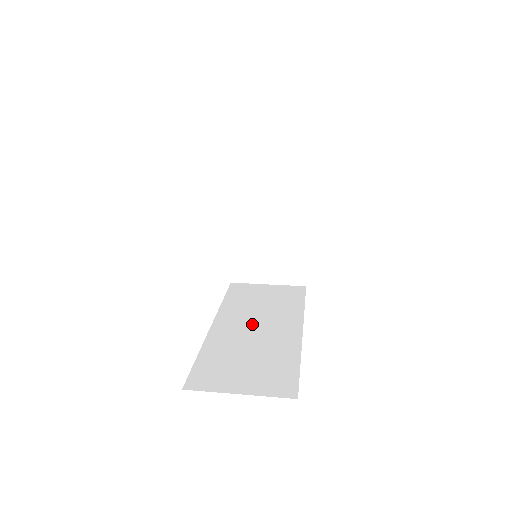
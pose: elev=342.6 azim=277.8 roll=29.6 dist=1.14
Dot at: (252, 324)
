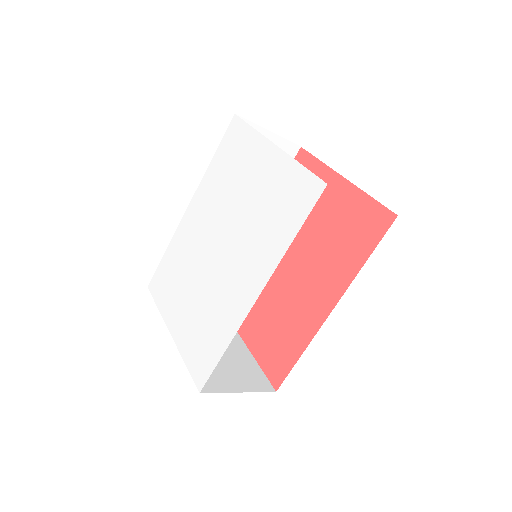
Dot at: occluded
